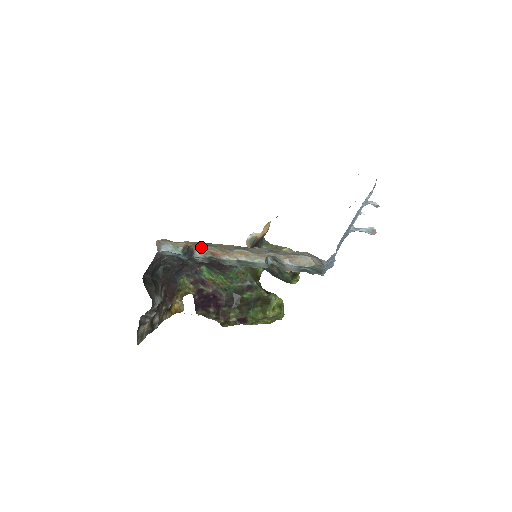
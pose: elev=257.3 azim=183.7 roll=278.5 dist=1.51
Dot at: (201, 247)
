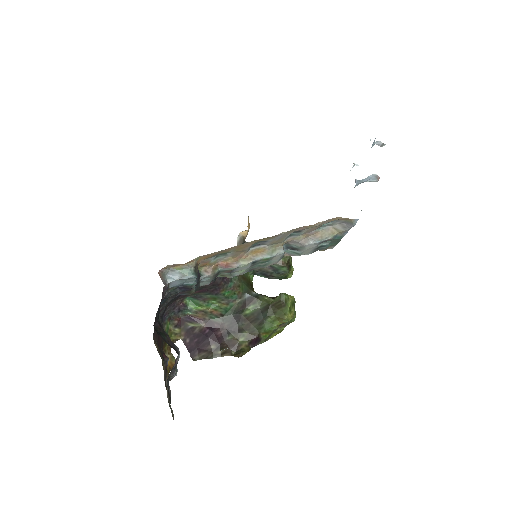
Dot at: (209, 261)
